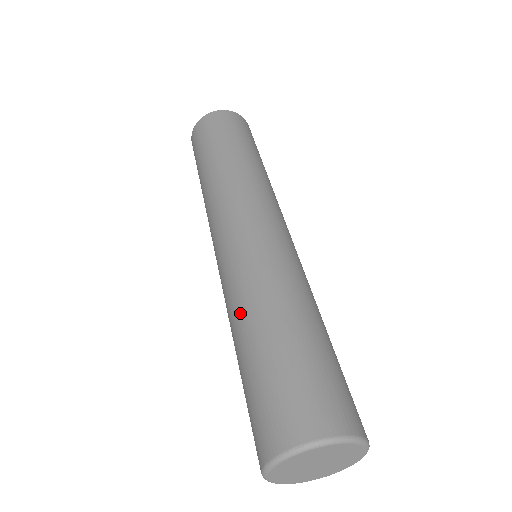
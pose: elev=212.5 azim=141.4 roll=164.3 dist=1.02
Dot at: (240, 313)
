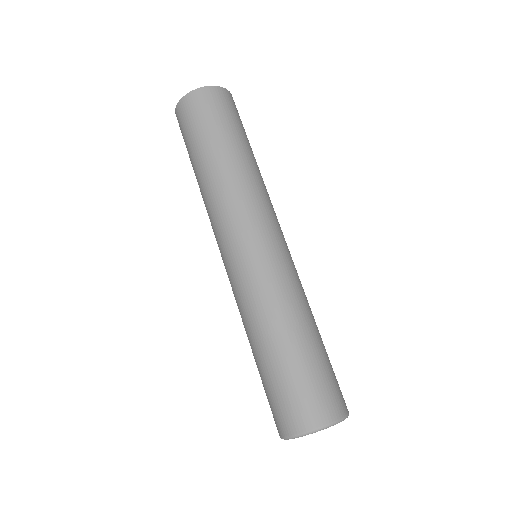
Dot at: (249, 329)
